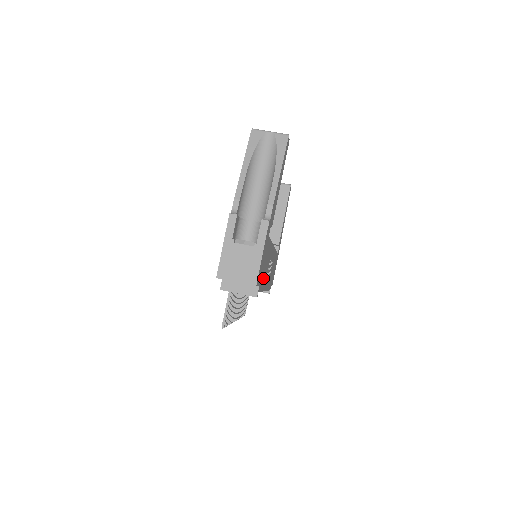
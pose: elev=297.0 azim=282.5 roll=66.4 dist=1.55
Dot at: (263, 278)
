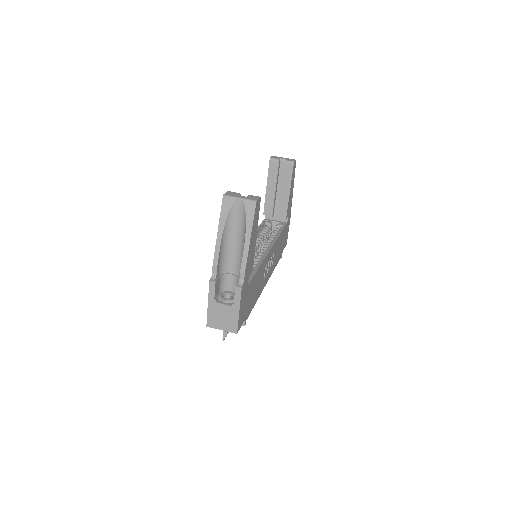
Dot at: (254, 299)
